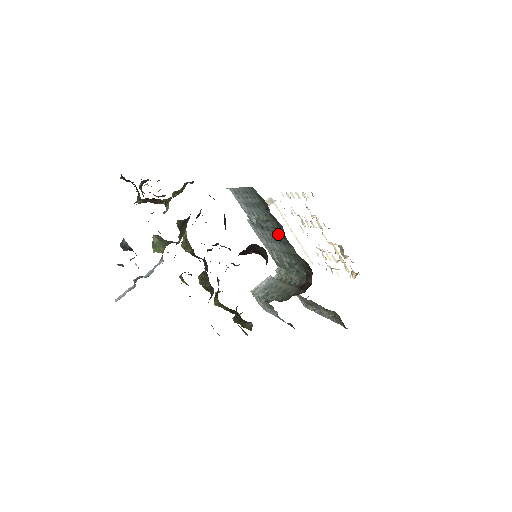
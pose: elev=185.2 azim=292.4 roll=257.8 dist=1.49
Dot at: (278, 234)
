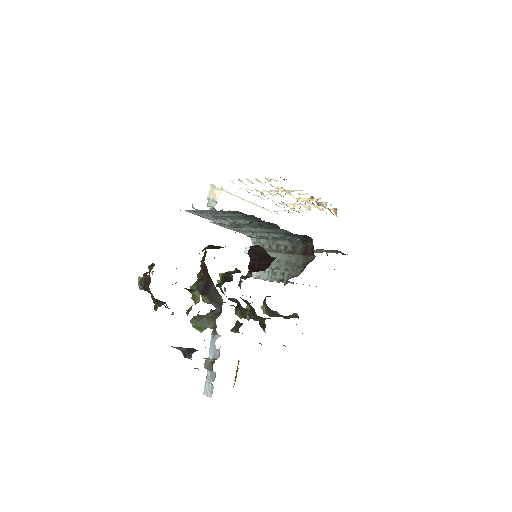
Dot at: (264, 226)
